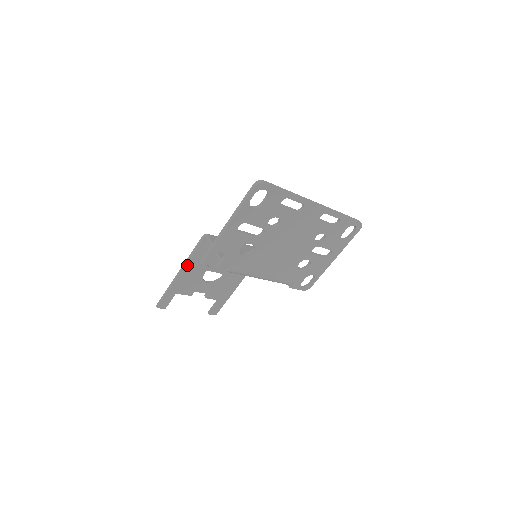
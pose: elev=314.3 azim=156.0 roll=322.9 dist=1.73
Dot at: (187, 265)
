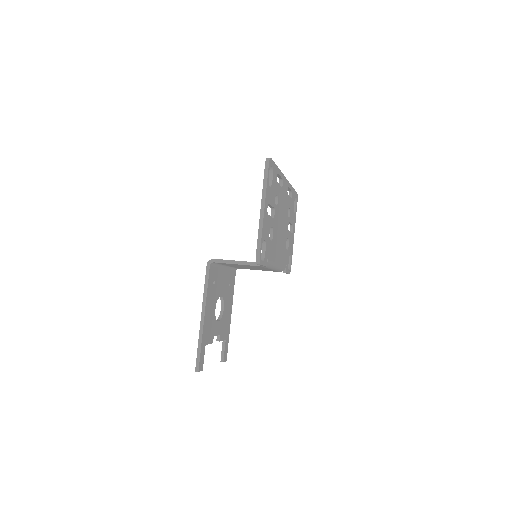
Dot at: (206, 304)
